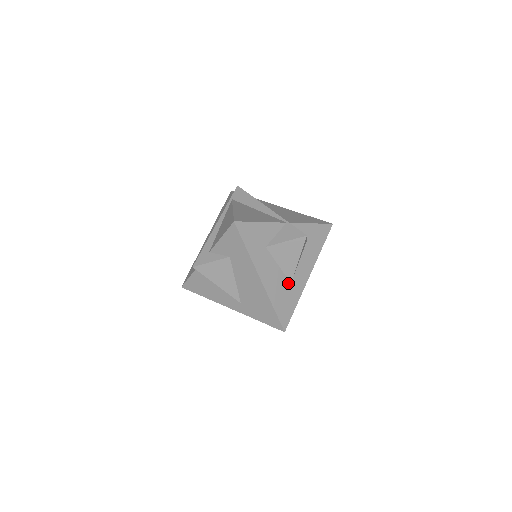
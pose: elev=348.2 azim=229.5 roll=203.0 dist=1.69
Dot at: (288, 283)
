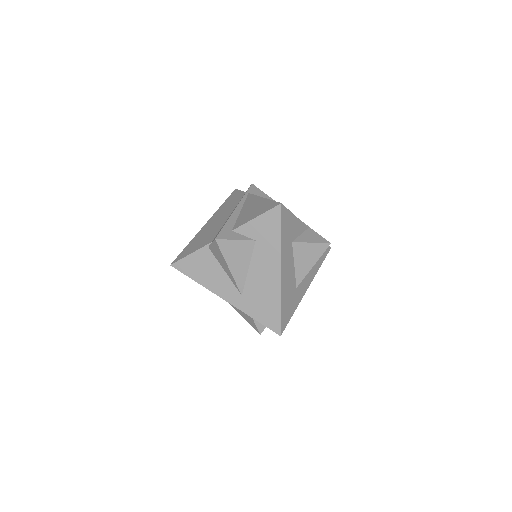
Dot at: (295, 287)
